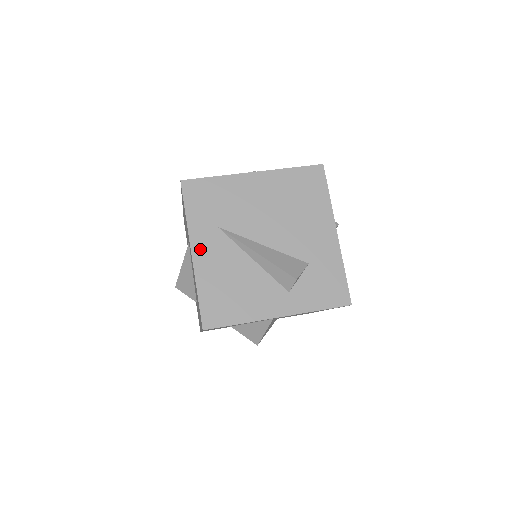
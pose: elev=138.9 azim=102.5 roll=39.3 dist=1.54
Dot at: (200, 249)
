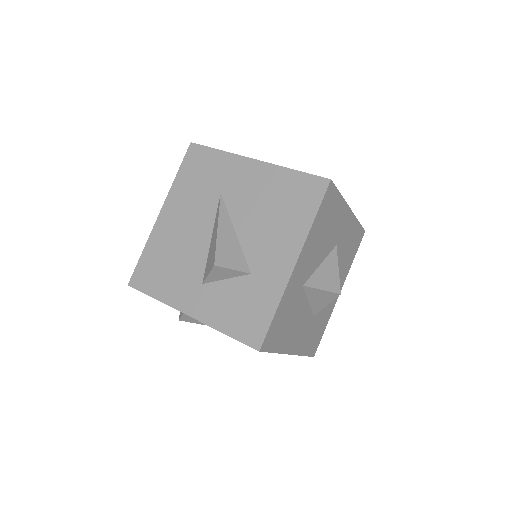
Dot at: occluded
